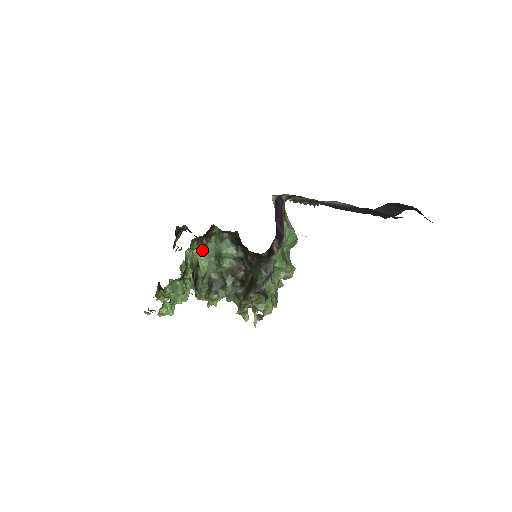
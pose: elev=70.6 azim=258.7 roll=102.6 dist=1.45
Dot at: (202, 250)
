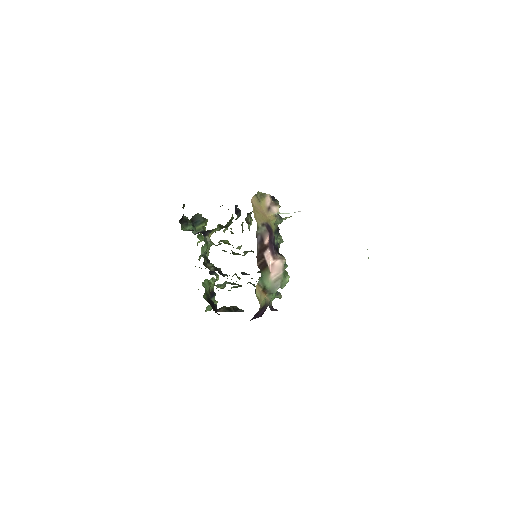
Dot at: occluded
